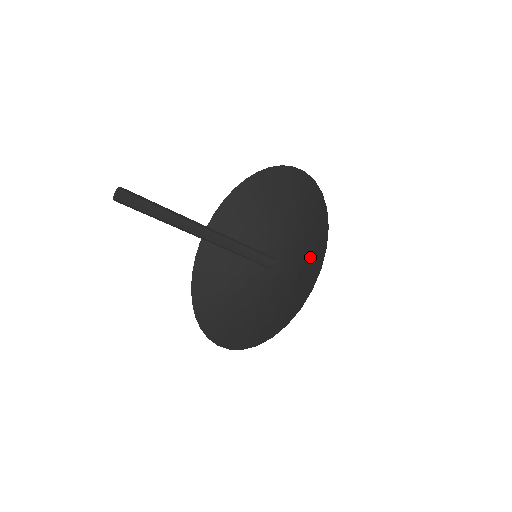
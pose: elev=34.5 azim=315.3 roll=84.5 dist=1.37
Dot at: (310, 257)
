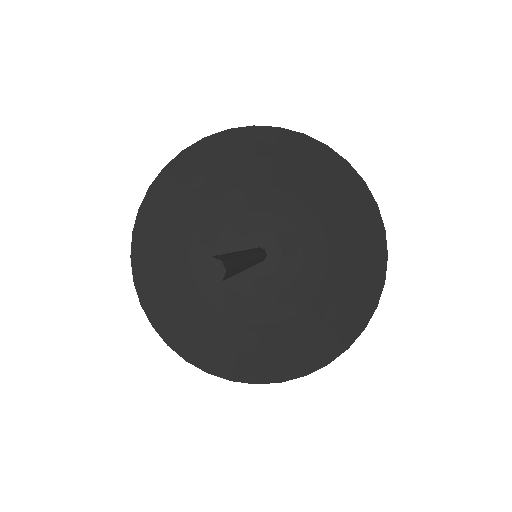
Dot at: (339, 293)
